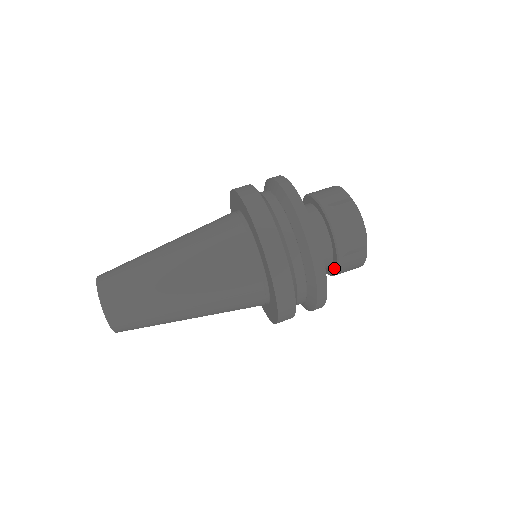
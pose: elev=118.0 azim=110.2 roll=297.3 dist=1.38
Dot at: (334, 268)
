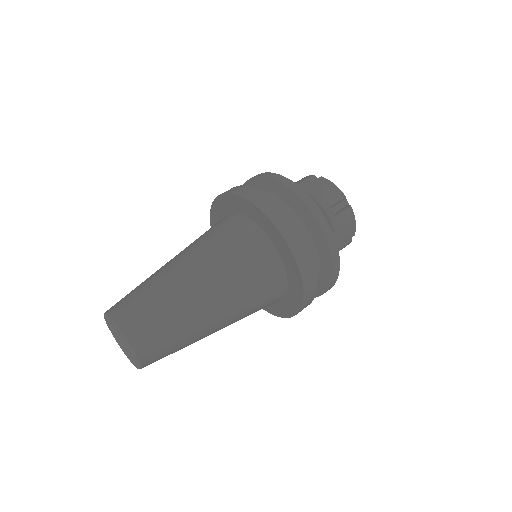
Dot at: occluded
